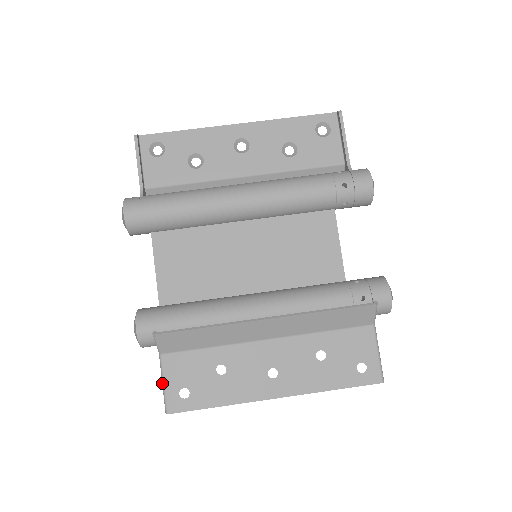
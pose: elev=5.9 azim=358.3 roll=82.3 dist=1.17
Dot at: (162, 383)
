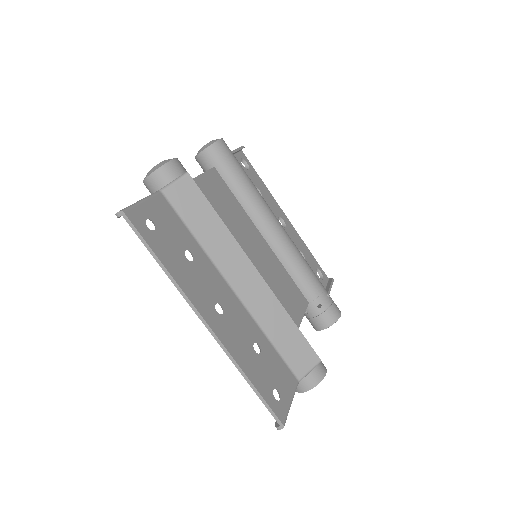
Dot at: (141, 199)
